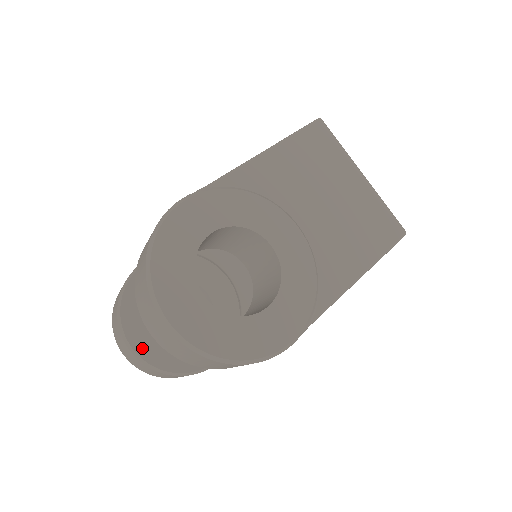
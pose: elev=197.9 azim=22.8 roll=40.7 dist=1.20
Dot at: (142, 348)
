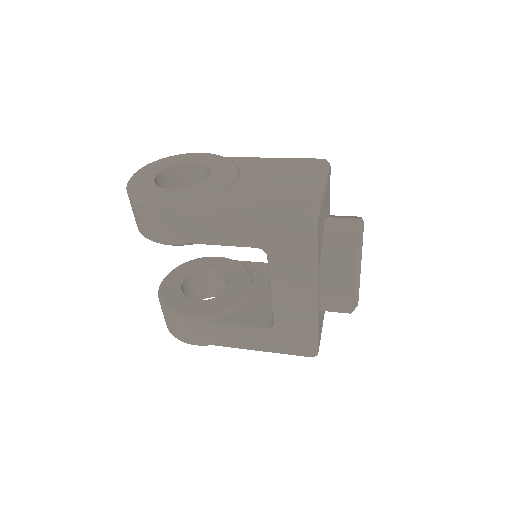
Dot at: (167, 283)
